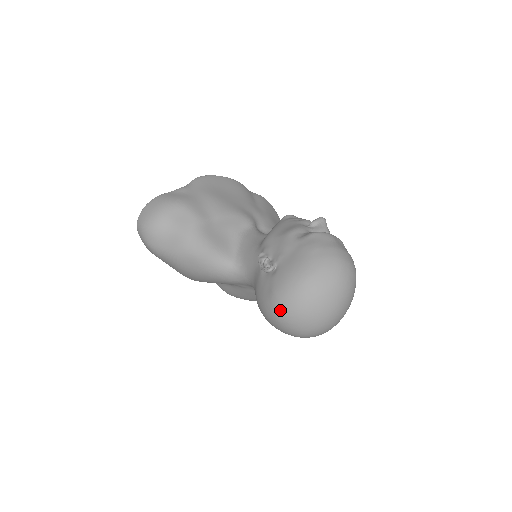
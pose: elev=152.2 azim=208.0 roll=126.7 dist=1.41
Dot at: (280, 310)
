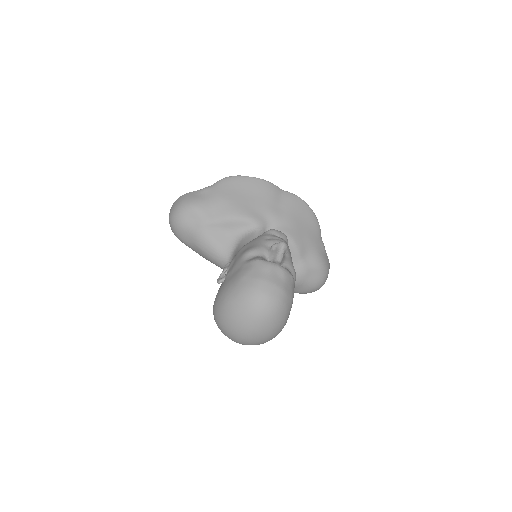
Dot at: (214, 318)
